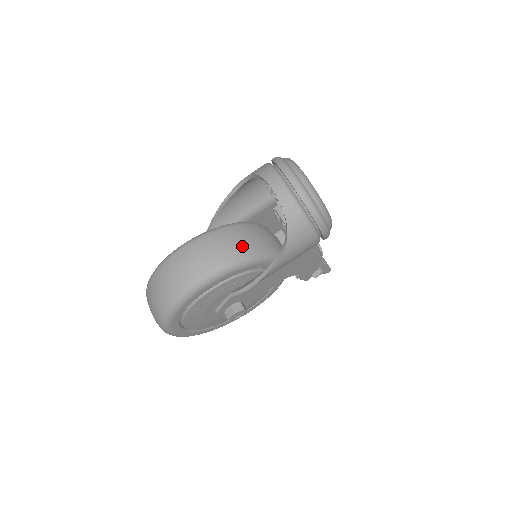
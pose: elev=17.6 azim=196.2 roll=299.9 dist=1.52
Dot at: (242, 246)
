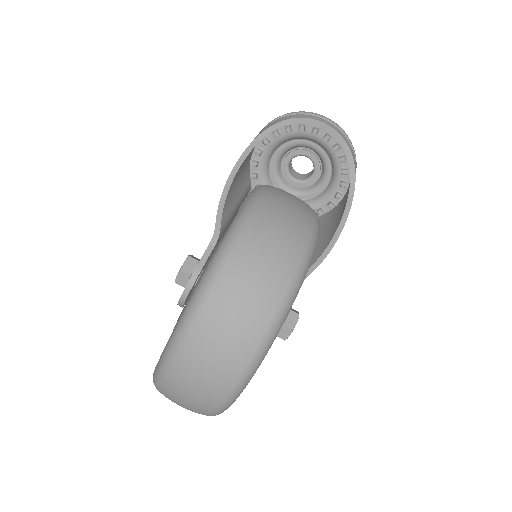
Dot at: occluded
